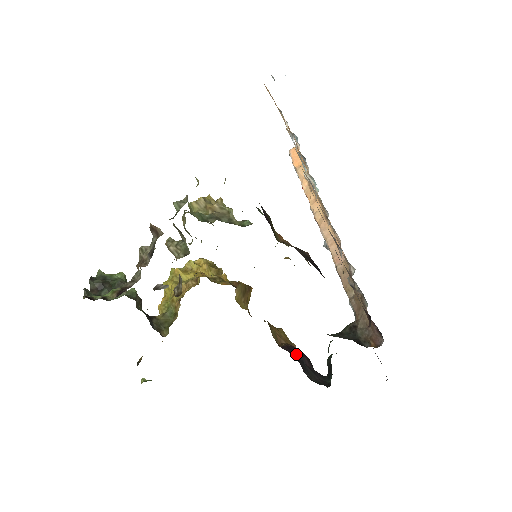
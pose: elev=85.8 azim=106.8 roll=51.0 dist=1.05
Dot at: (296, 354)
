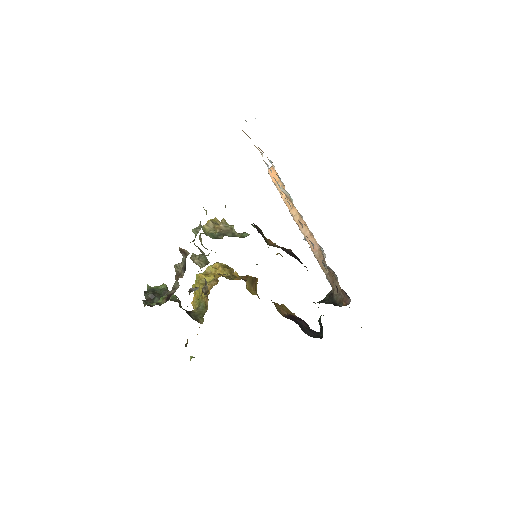
Dot at: (296, 320)
